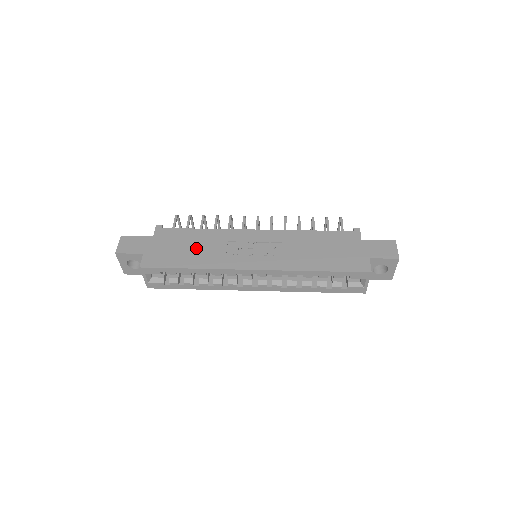
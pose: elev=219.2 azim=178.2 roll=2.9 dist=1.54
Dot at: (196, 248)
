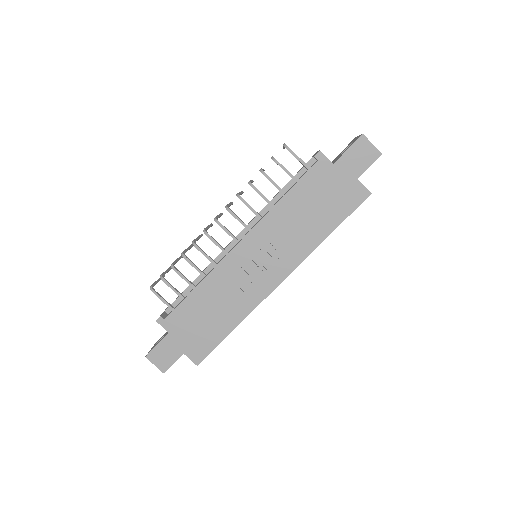
Dot at: (214, 310)
